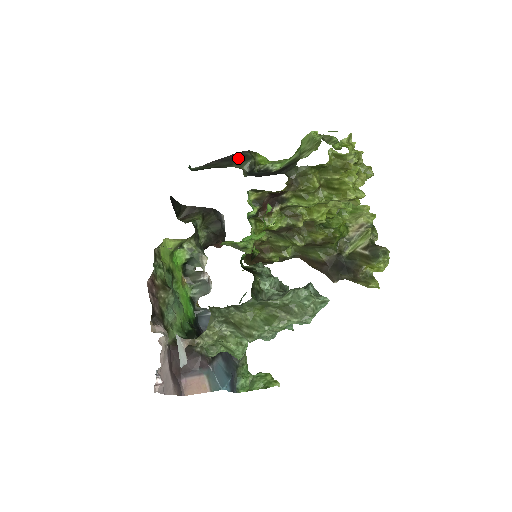
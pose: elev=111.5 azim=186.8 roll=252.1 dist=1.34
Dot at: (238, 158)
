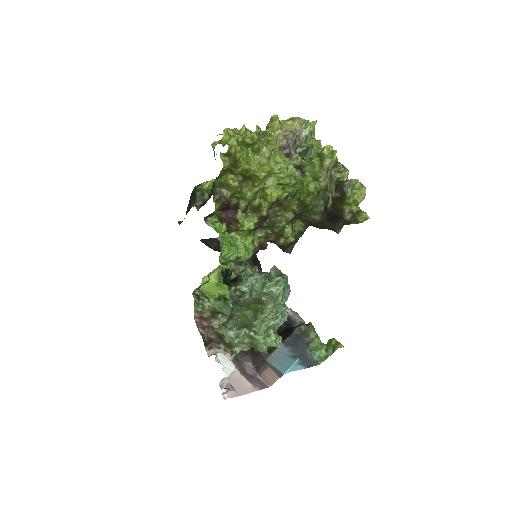
Dot at: (192, 198)
